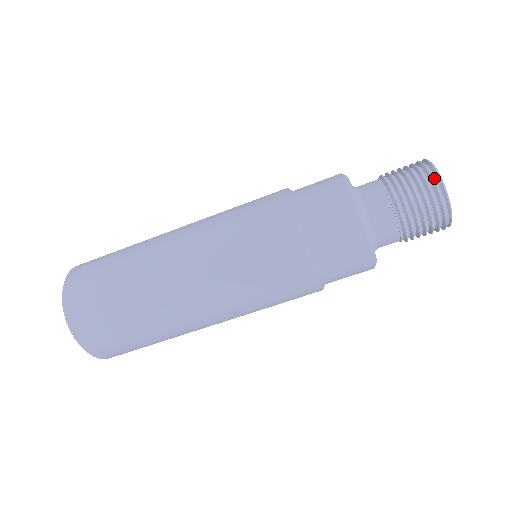
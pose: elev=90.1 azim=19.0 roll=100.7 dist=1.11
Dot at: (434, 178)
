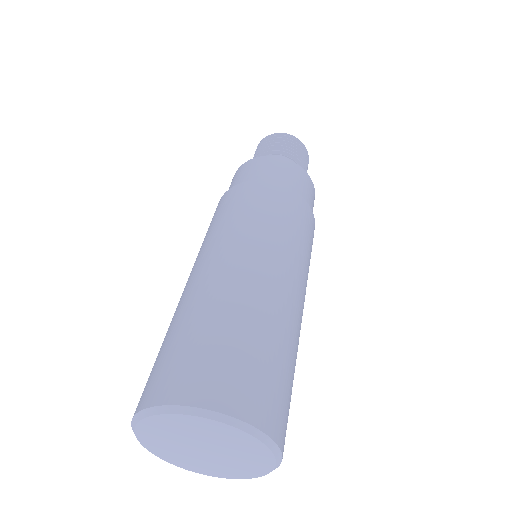
Dot at: (276, 137)
